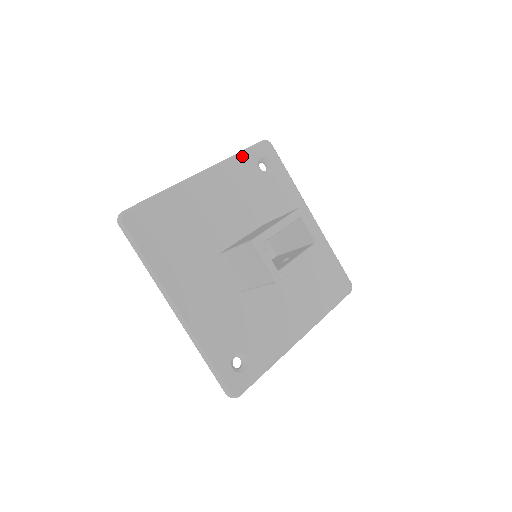
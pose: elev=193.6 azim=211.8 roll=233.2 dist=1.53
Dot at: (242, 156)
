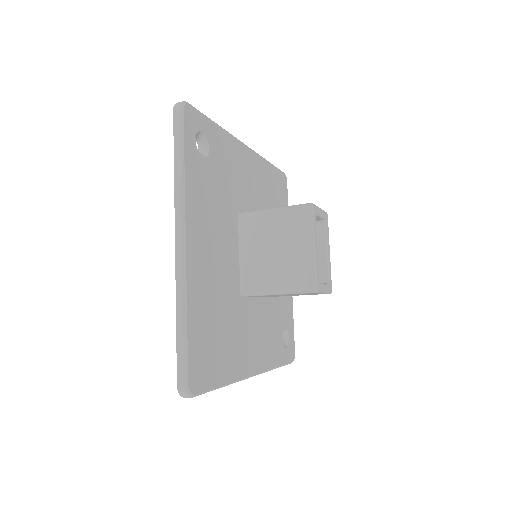
Dot at: (187, 165)
